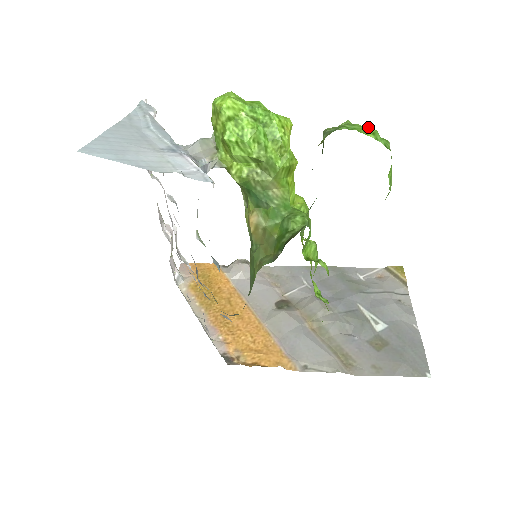
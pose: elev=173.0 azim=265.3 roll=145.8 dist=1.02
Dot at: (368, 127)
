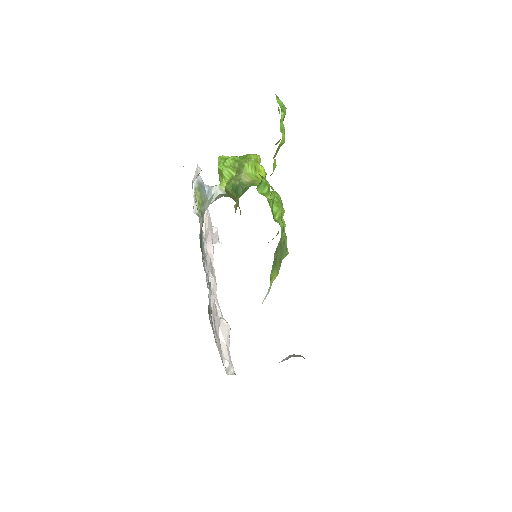
Dot at: occluded
